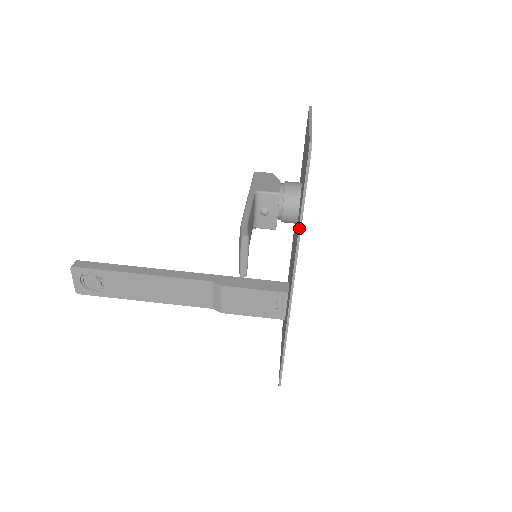
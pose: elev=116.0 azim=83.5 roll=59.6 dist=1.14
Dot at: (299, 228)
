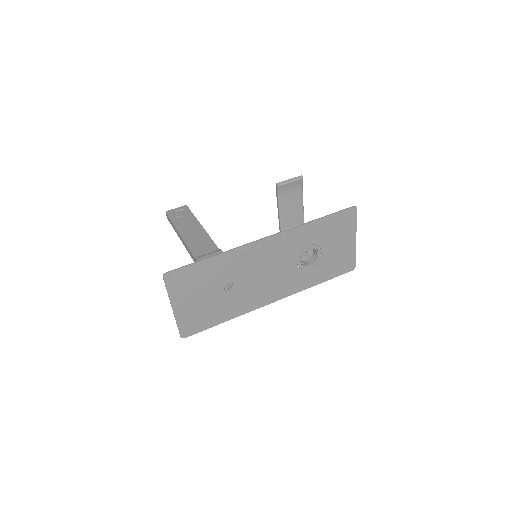
Dot at: (310, 222)
